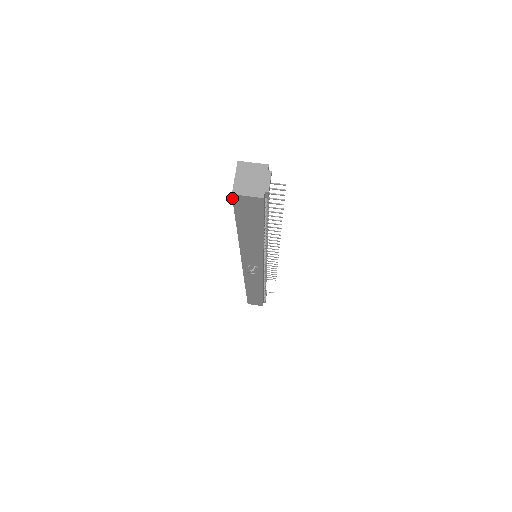
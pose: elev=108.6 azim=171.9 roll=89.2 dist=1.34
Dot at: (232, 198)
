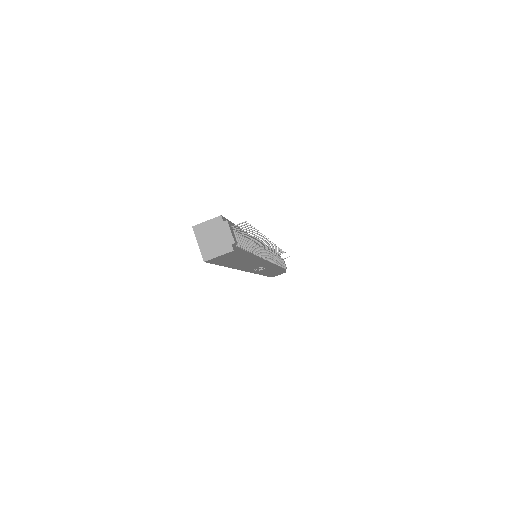
Dot at: (206, 262)
